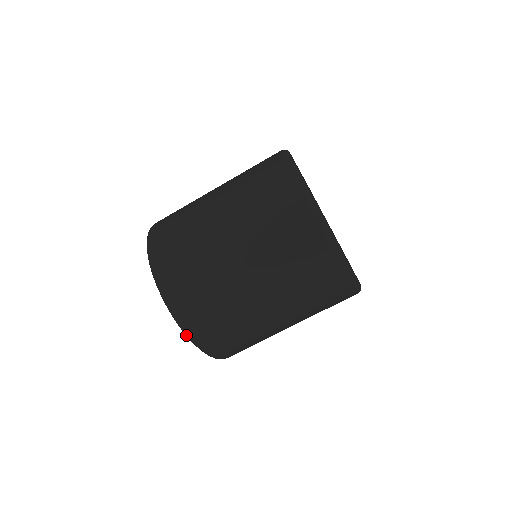
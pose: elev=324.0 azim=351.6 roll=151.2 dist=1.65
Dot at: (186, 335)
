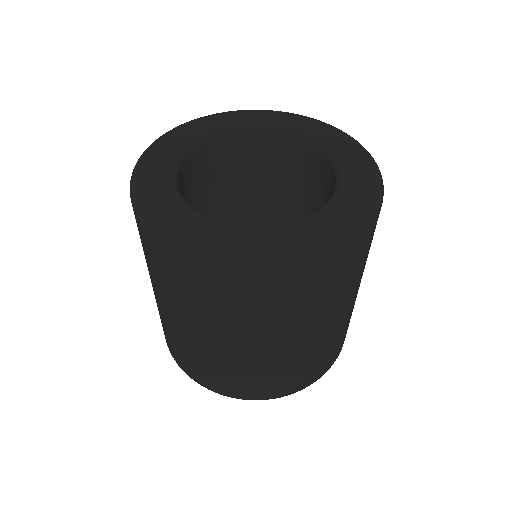
Dot at: occluded
